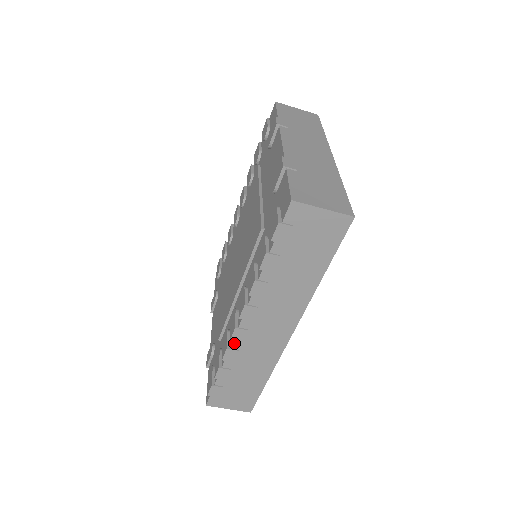
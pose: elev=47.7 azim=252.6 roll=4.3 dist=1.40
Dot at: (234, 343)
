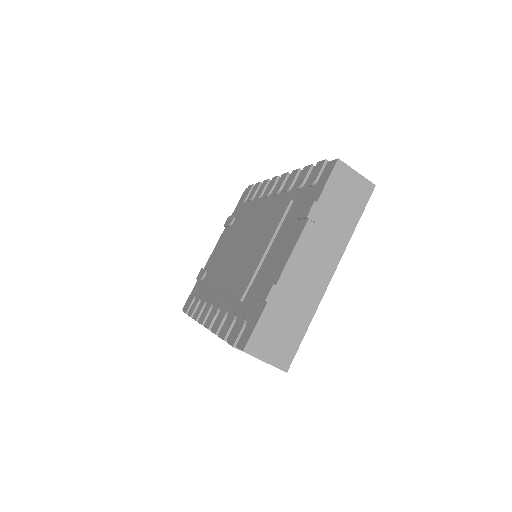
Dot at: occluded
